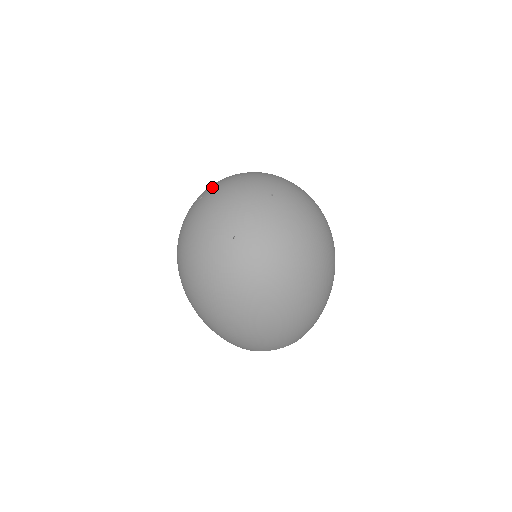
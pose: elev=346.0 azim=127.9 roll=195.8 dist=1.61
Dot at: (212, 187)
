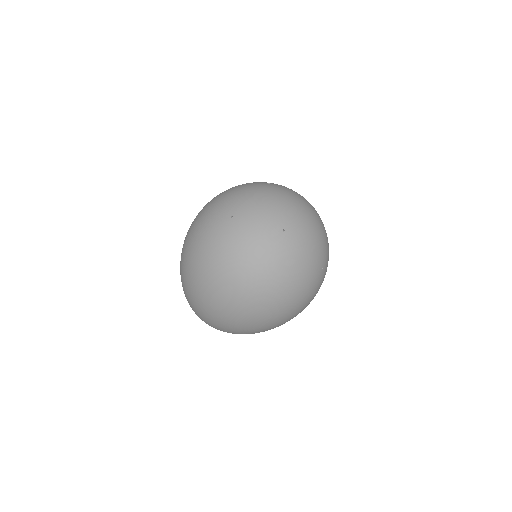
Dot at: (282, 187)
